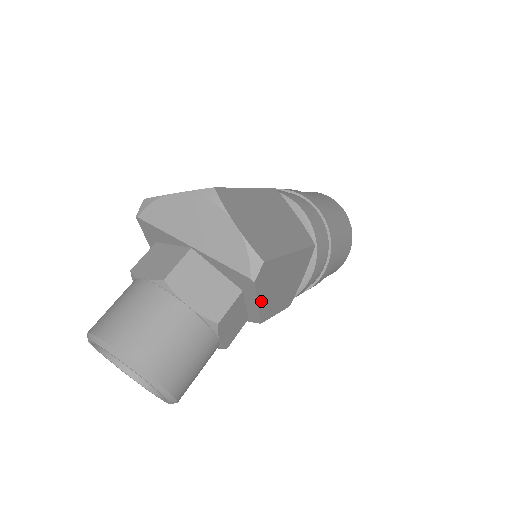
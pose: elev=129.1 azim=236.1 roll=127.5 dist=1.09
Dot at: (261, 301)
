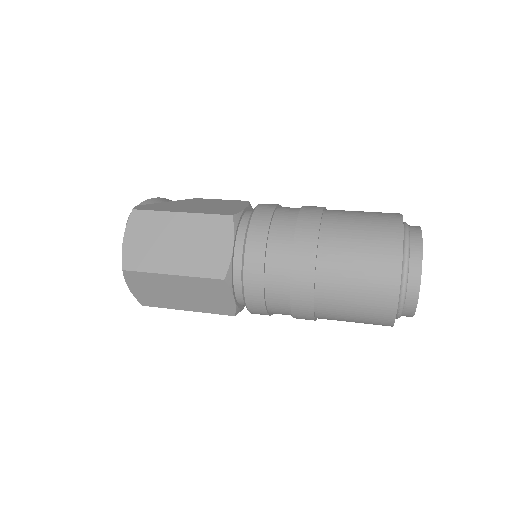
Dot at: occluded
